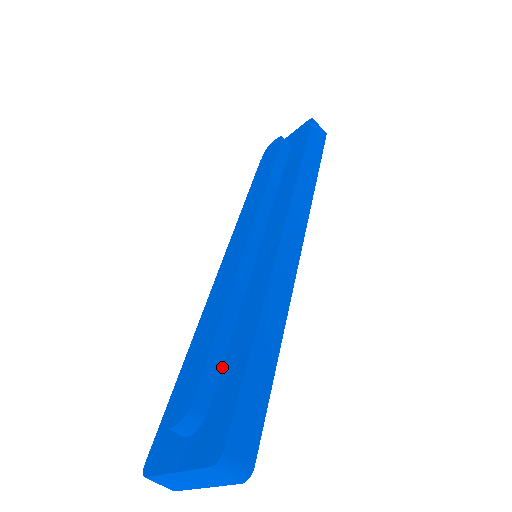
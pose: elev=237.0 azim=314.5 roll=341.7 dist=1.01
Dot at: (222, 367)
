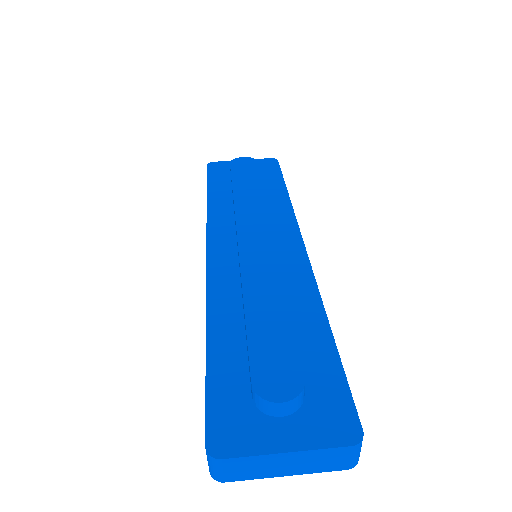
Dot at: occluded
